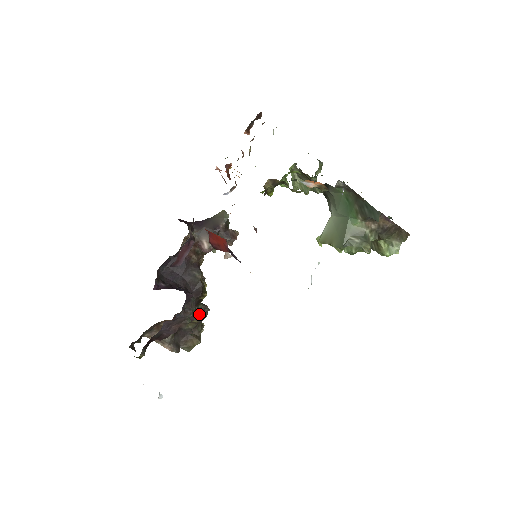
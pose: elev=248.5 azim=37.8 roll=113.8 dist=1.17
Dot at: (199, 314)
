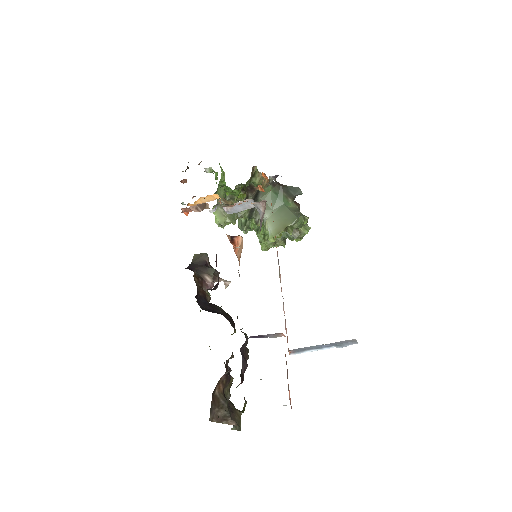
Dot at: occluded
